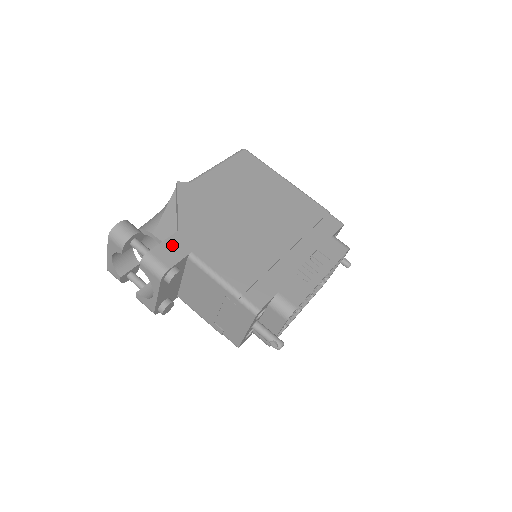
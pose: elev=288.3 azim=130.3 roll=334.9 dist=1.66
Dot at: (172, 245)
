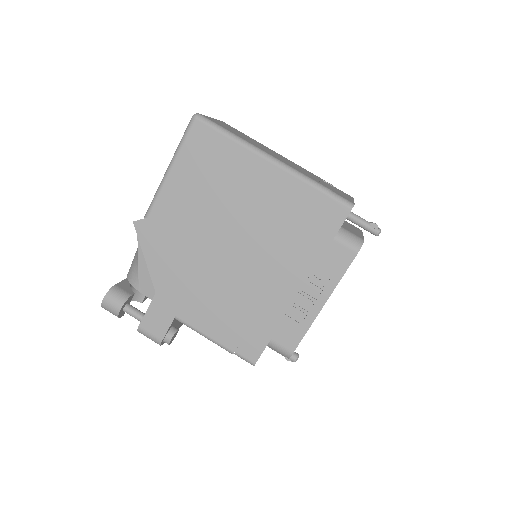
Dot at: (155, 313)
